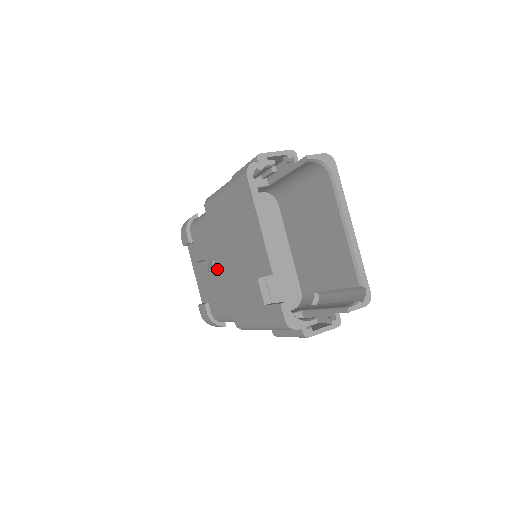
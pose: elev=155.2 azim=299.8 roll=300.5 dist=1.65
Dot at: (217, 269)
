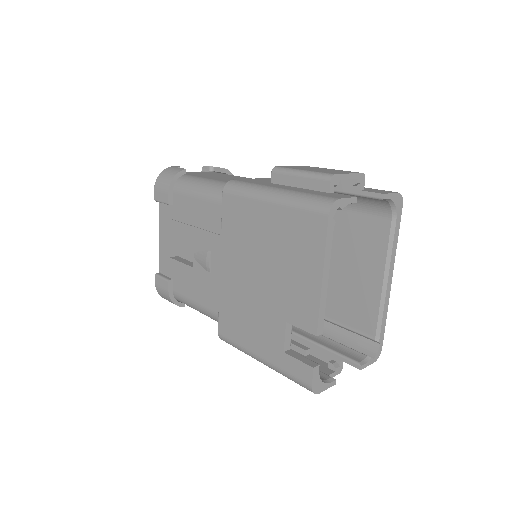
Dot at: (214, 267)
